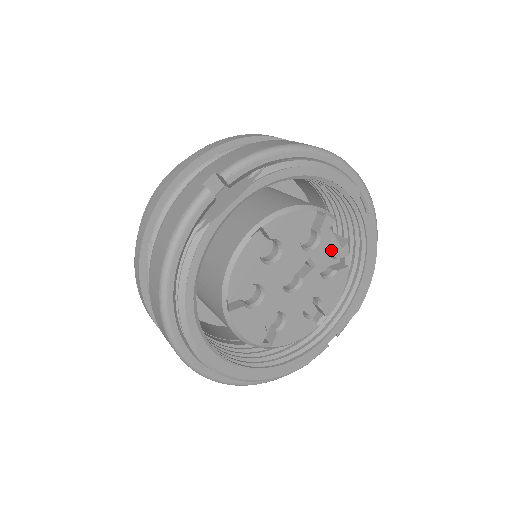
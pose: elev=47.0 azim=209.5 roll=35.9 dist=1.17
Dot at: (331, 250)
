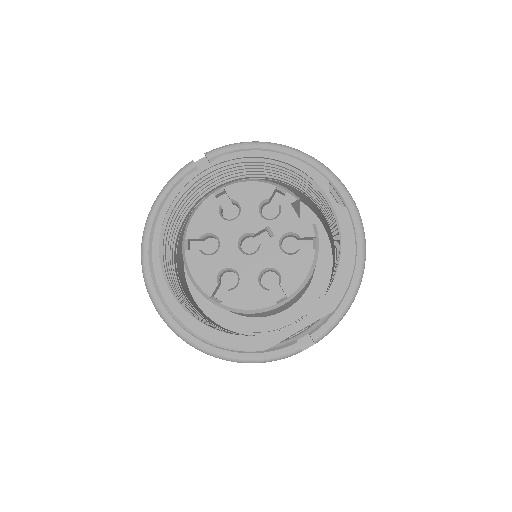
Dot at: (293, 226)
